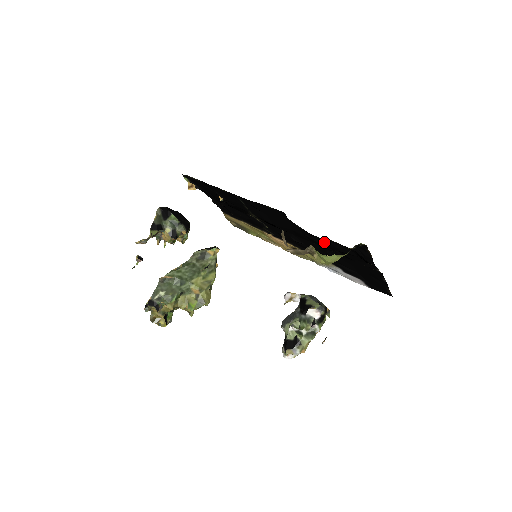
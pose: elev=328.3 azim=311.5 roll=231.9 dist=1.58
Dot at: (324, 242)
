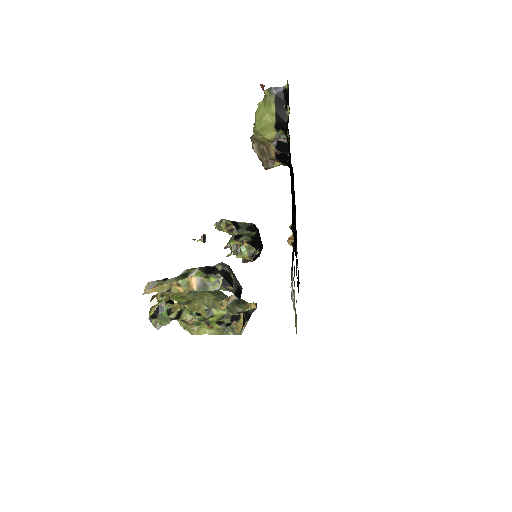
Dot at: occluded
